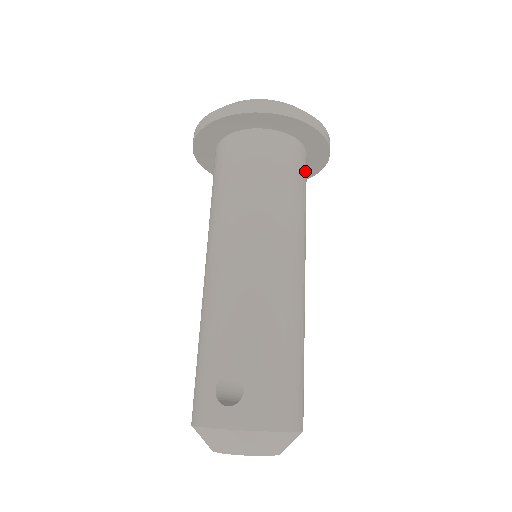
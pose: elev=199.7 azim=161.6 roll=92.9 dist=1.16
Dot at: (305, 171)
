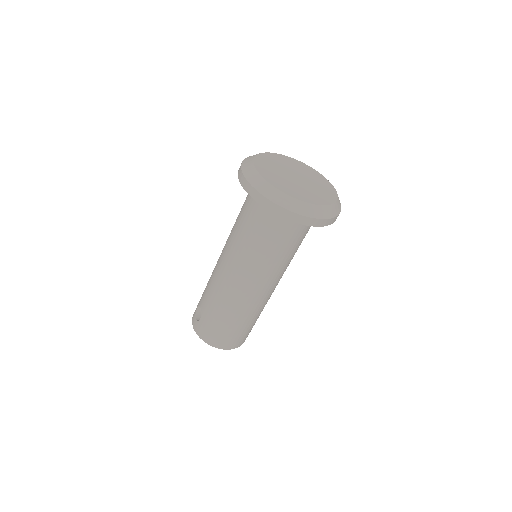
Dot at: (292, 229)
